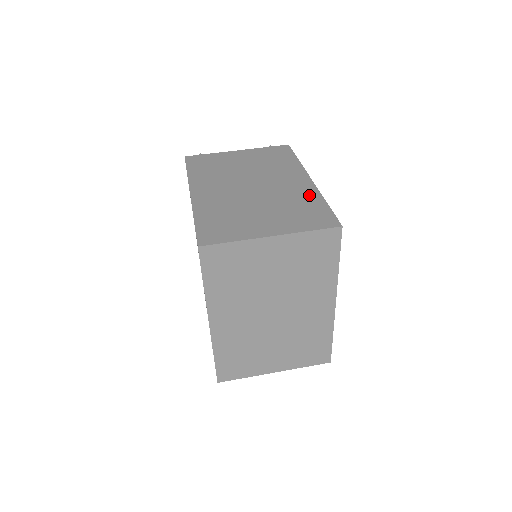
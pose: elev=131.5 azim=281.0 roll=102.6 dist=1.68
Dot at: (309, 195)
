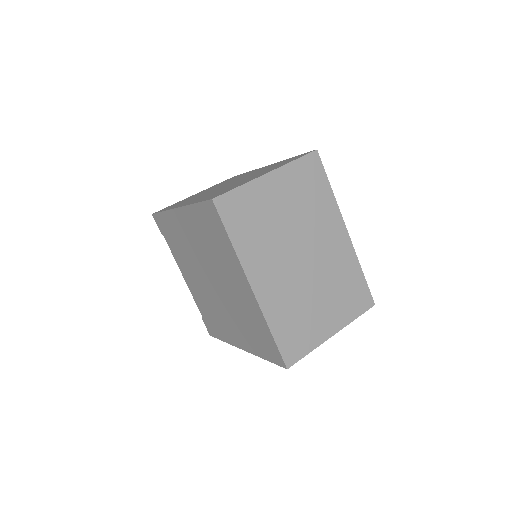
Dot at: occluded
